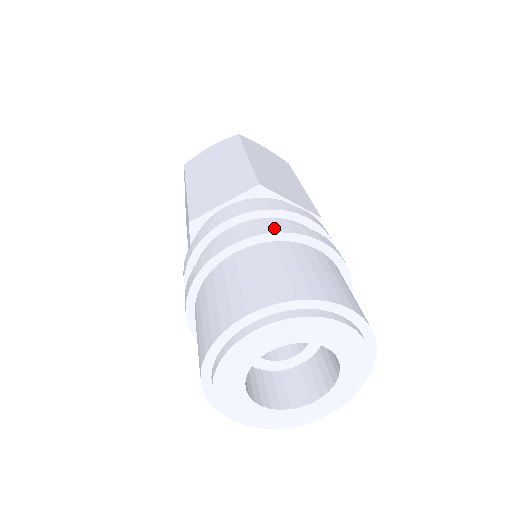
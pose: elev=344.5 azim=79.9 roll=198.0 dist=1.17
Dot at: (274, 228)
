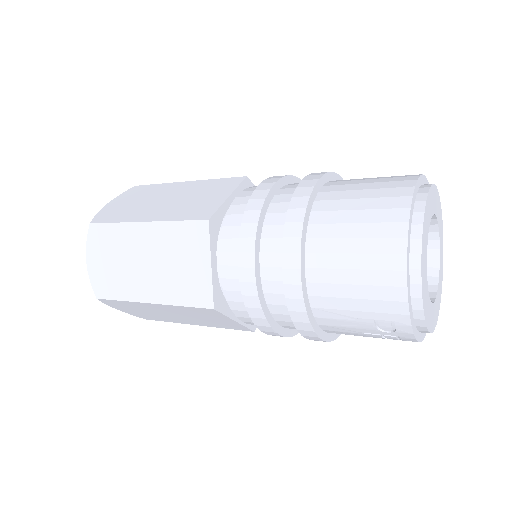
Dot at: occluded
